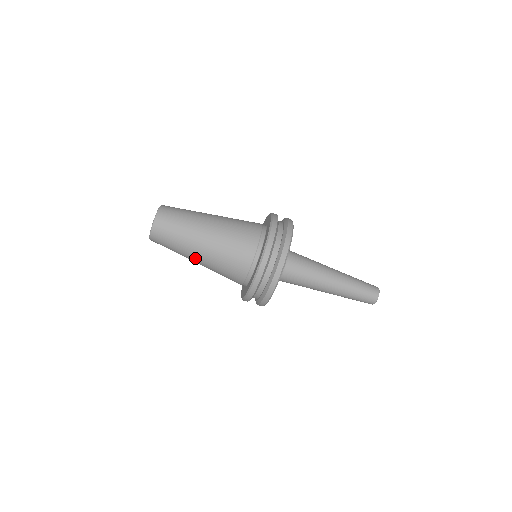
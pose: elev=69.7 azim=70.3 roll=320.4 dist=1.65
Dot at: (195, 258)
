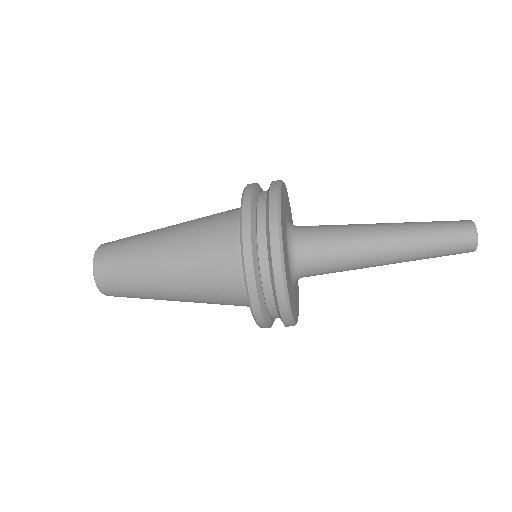
Dot at: occluded
